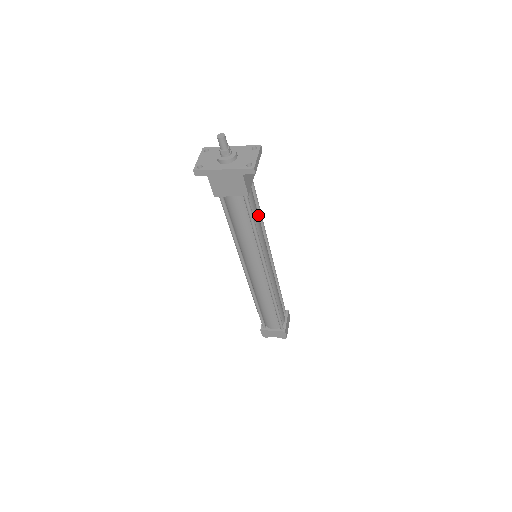
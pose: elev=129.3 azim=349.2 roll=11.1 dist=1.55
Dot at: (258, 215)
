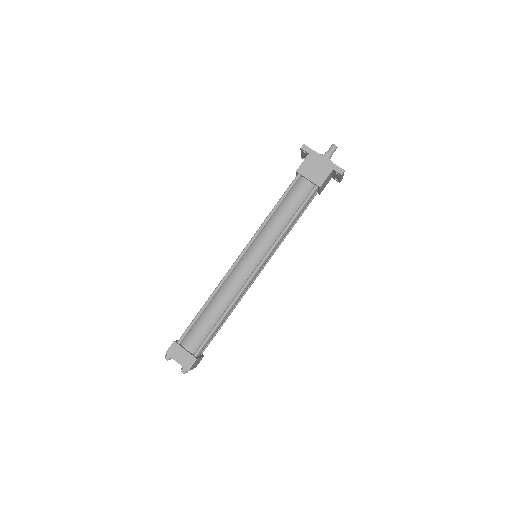
Dot at: (295, 221)
